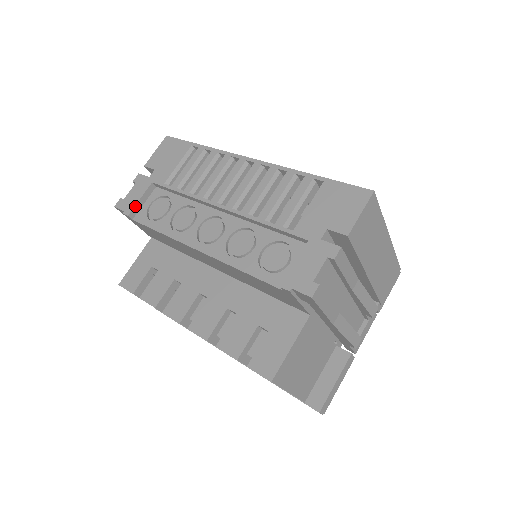
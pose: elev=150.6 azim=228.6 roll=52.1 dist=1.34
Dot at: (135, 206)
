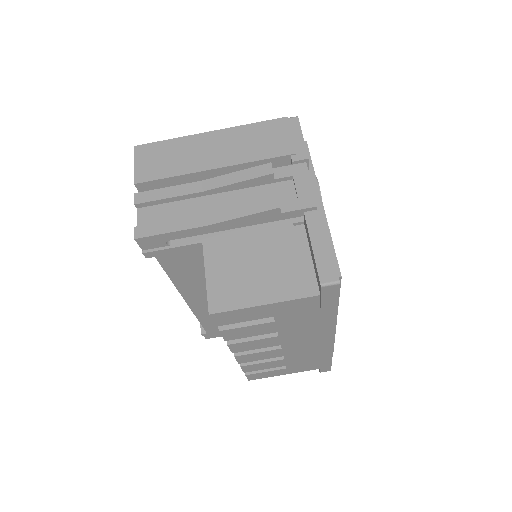
Dot at: (201, 325)
